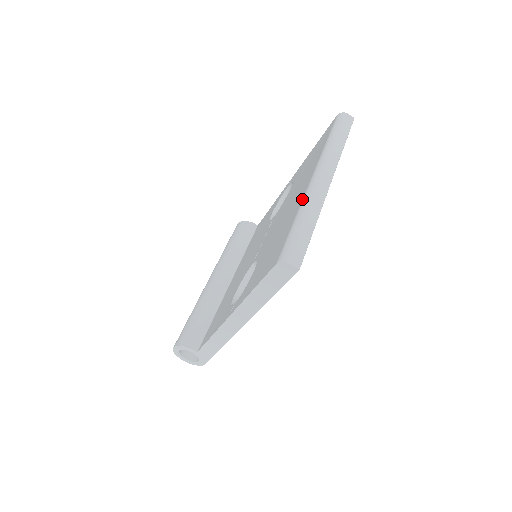
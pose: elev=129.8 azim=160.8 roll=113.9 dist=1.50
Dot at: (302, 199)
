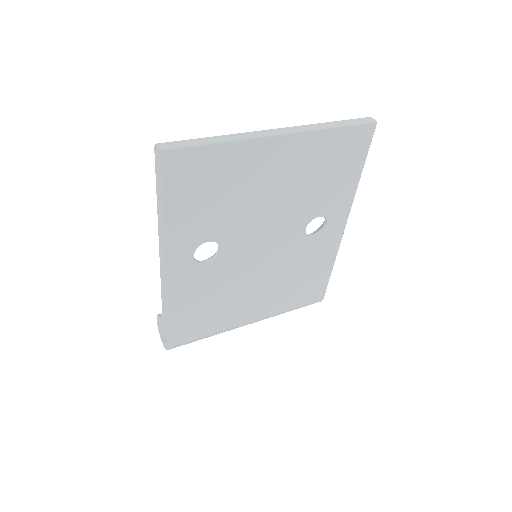
Dot at: occluded
